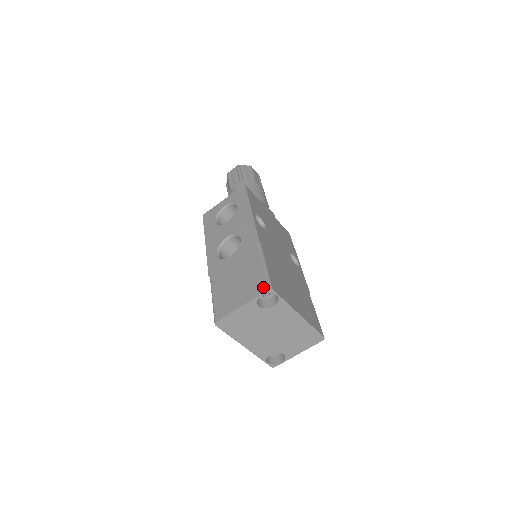
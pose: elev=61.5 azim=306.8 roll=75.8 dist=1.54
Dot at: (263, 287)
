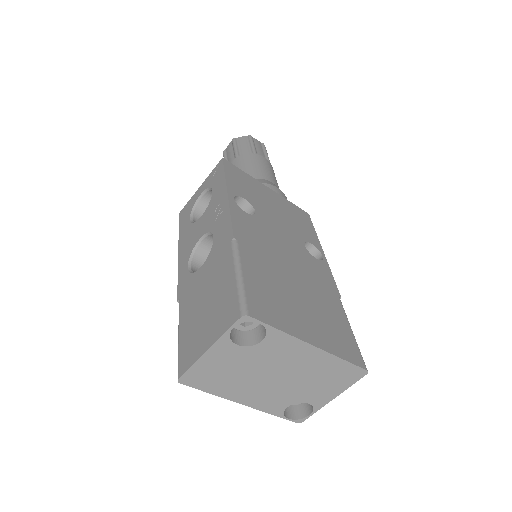
Dot at: (234, 313)
